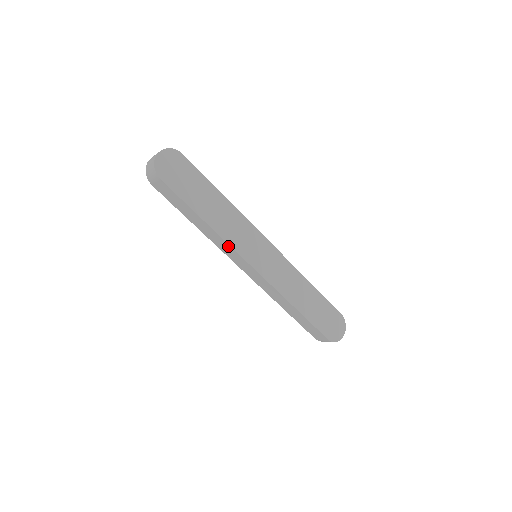
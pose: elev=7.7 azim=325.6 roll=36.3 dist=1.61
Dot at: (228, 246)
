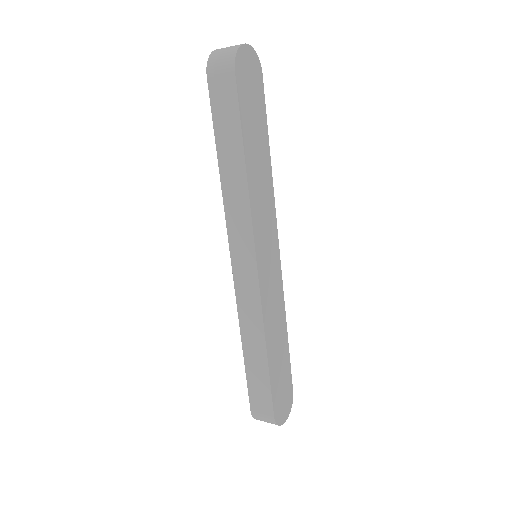
Dot at: (247, 216)
